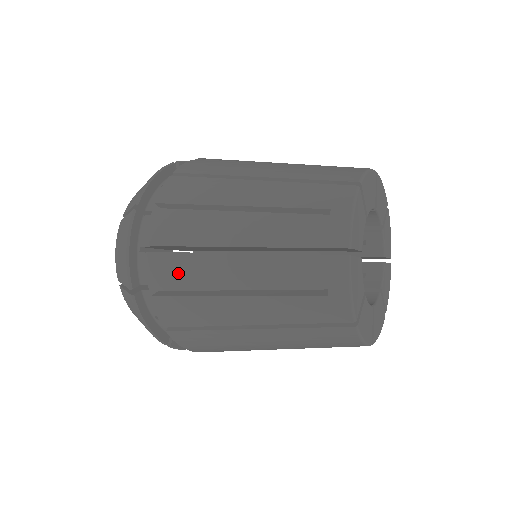
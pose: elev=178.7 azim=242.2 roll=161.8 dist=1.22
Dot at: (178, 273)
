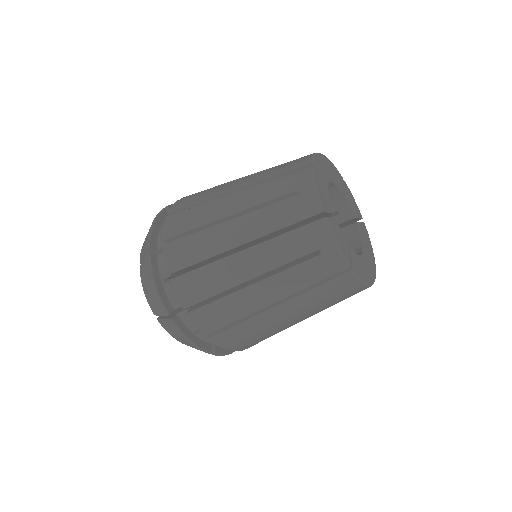
Dot at: (201, 285)
